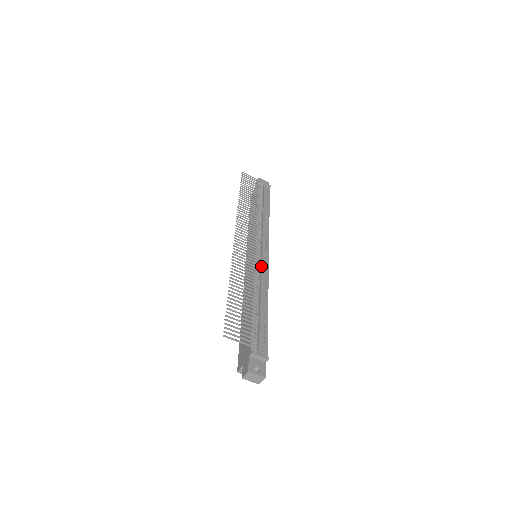
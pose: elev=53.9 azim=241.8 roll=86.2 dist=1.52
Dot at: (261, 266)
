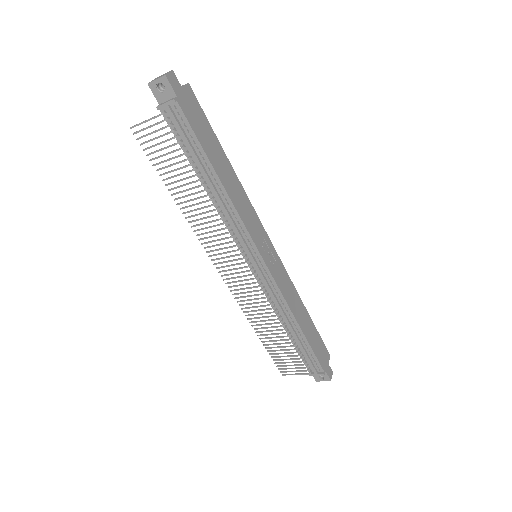
Dot at: (266, 289)
